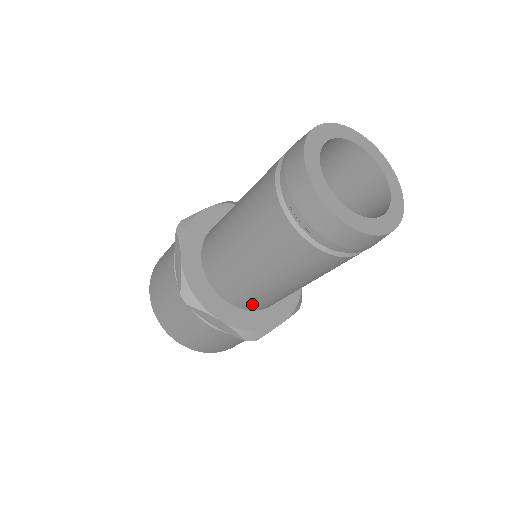
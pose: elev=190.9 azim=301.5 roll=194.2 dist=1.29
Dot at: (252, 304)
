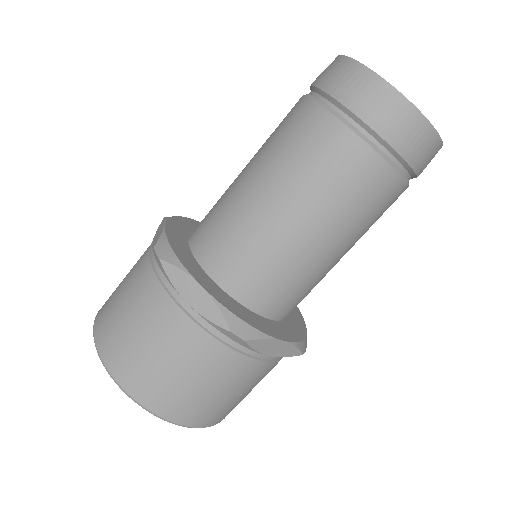
Dot at: (248, 282)
